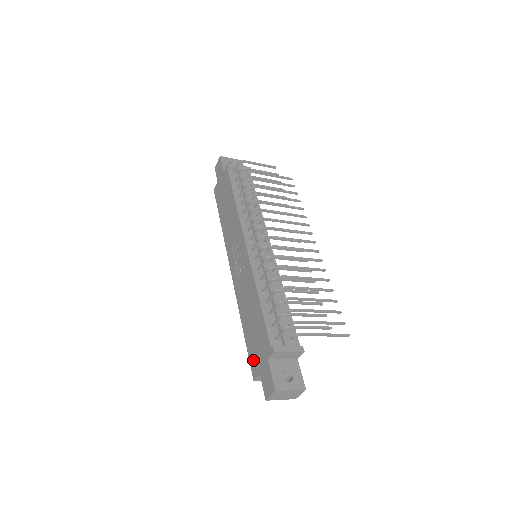
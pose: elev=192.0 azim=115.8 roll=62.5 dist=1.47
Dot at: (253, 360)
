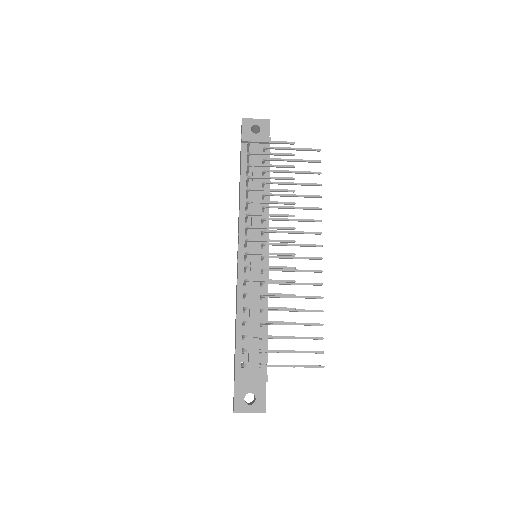
Dot at: occluded
